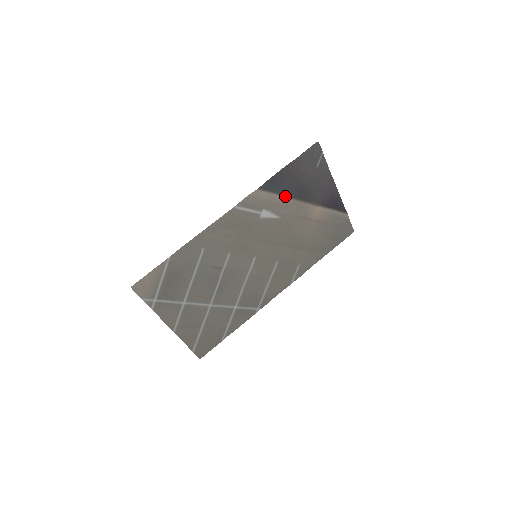
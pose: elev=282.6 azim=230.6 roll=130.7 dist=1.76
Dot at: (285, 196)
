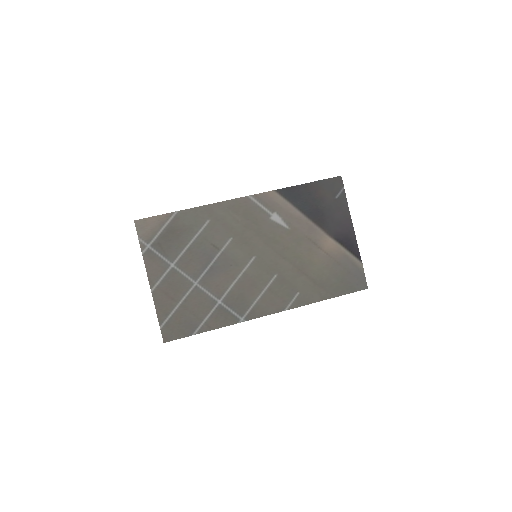
Dot at: (299, 210)
